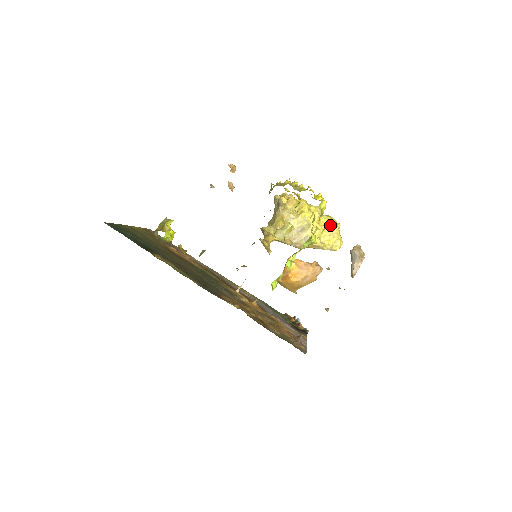
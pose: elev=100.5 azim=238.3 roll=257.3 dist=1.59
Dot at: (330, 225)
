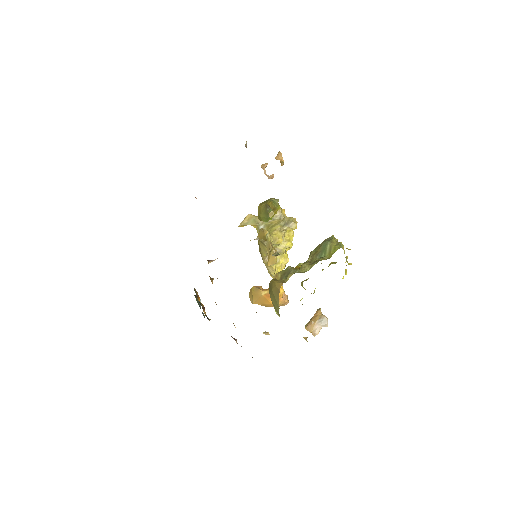
Dot at: (286, 259)
